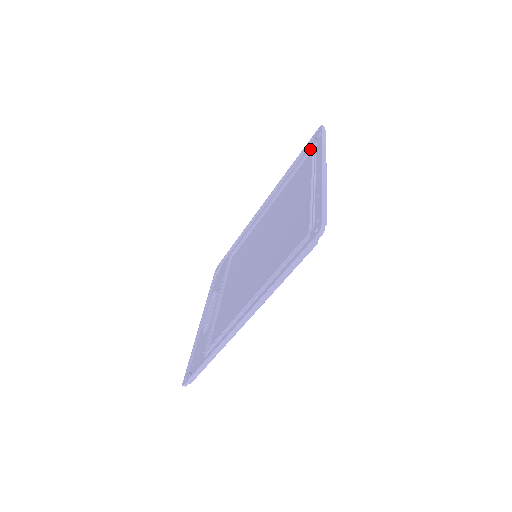
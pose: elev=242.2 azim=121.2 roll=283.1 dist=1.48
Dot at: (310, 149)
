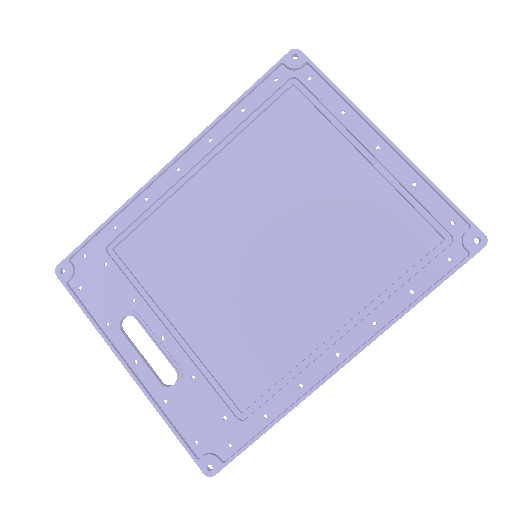
Dot at: (289, 86)
